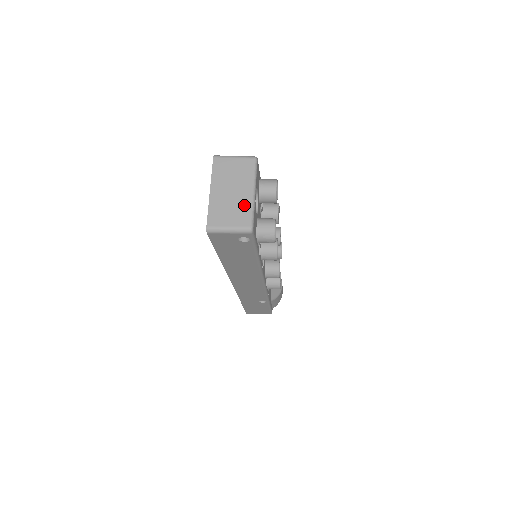
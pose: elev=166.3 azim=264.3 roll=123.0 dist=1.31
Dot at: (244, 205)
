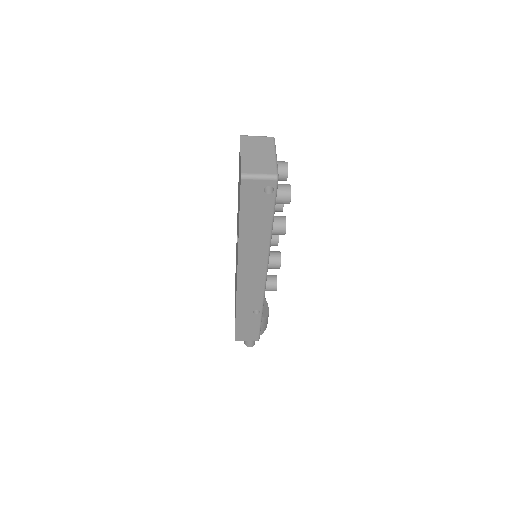
Dot at: (269, 162)
